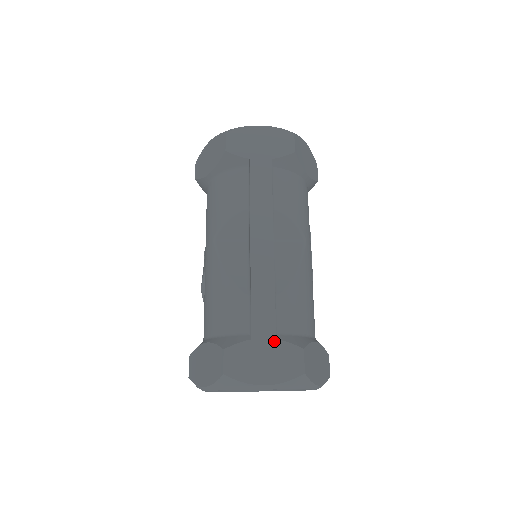
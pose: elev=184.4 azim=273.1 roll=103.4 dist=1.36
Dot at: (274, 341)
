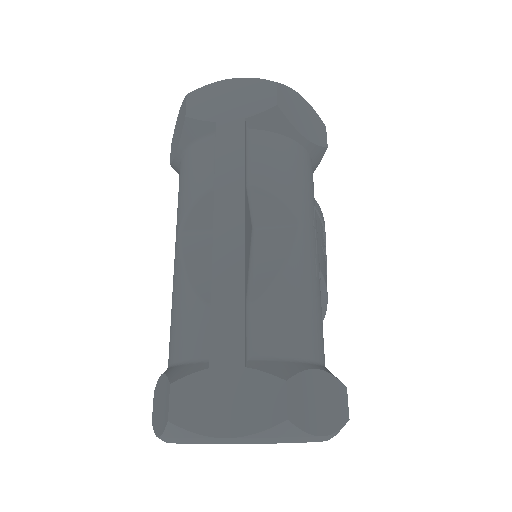
Dot at: (242, 370)
